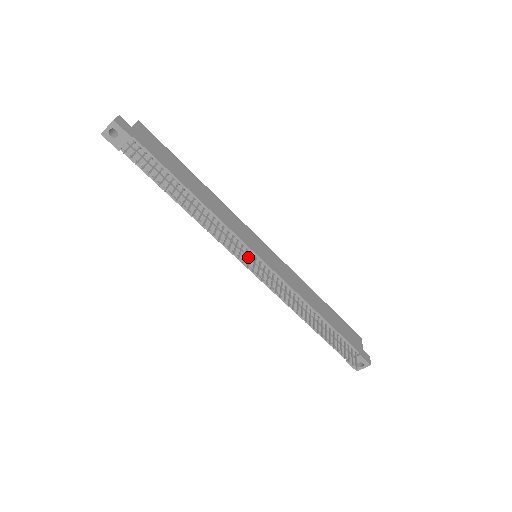
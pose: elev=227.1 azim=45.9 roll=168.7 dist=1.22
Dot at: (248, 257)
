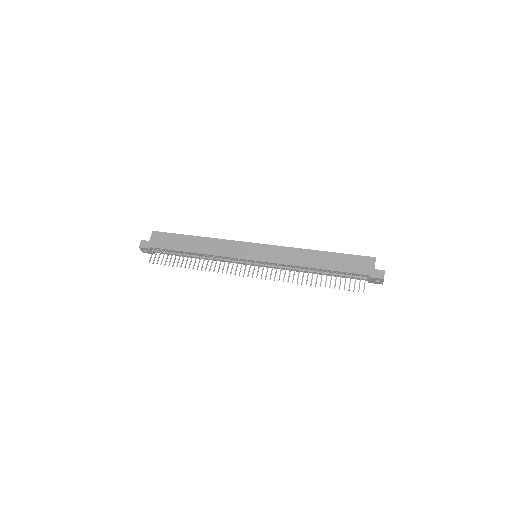
Dot at: (248, 263)
